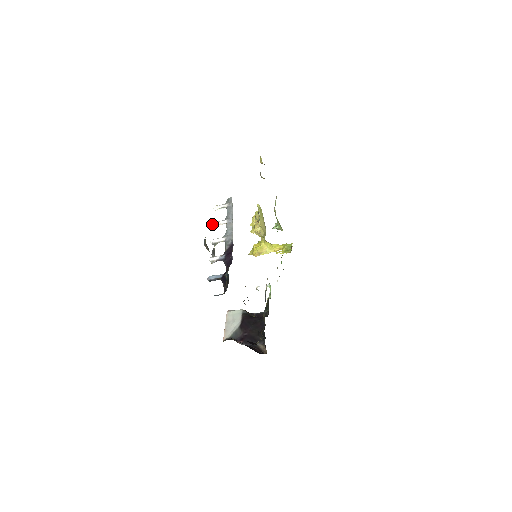
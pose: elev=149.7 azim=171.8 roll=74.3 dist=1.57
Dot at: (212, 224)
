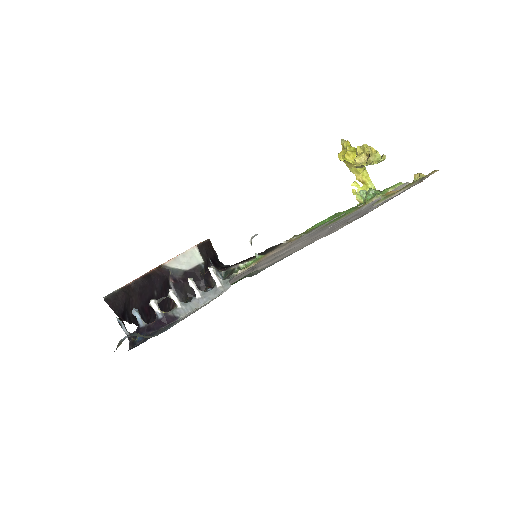
Dot at: (188, 280)
